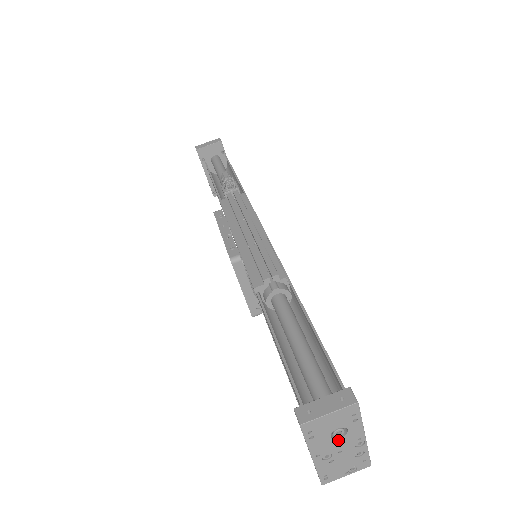
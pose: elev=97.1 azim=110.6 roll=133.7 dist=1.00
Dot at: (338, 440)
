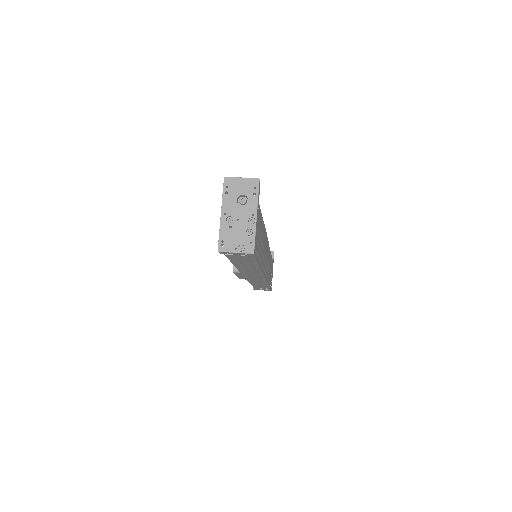
Dot at: (240, 207)
